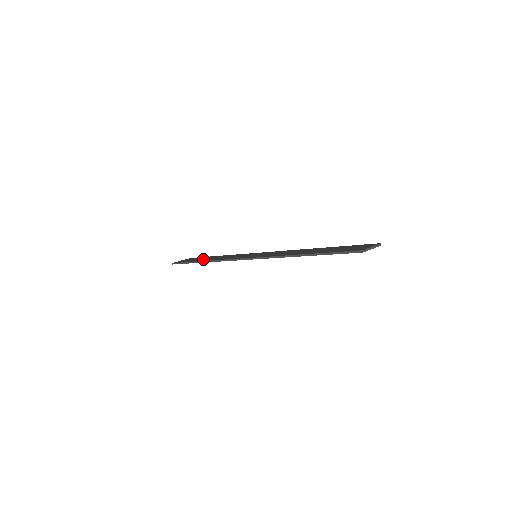
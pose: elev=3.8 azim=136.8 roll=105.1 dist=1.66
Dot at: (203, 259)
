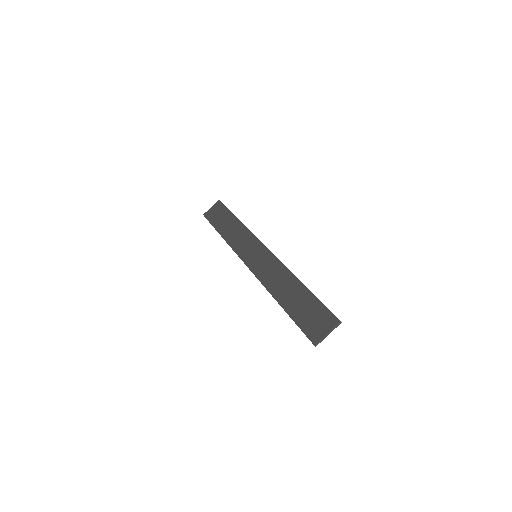
Dot at: (223, 225)
